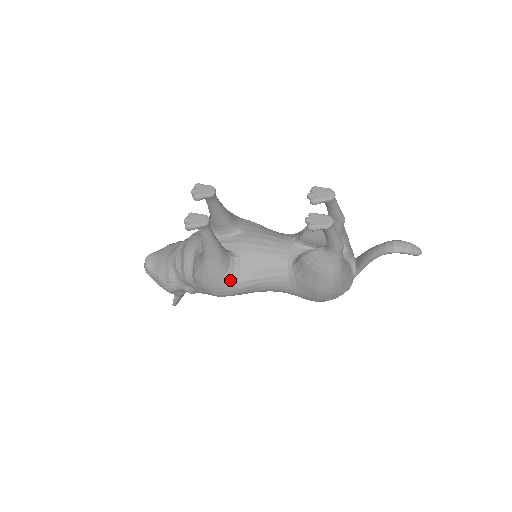
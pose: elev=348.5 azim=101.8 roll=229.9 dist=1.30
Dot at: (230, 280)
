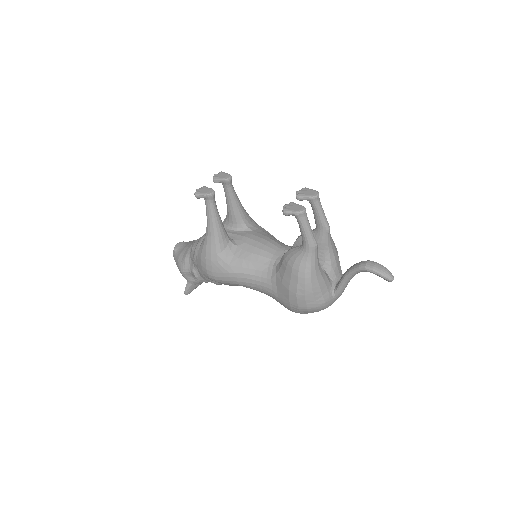
Dot at: (222, 261)
